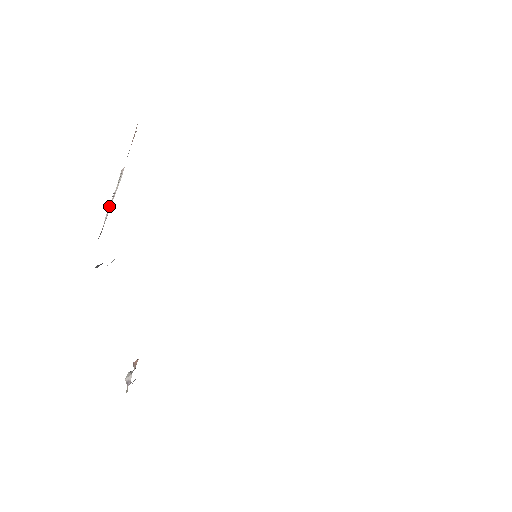
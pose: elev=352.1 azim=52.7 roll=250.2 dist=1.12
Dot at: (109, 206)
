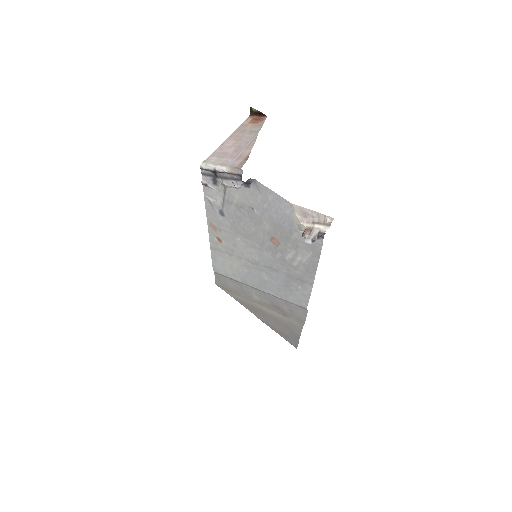
Dot at: (224, 163)
